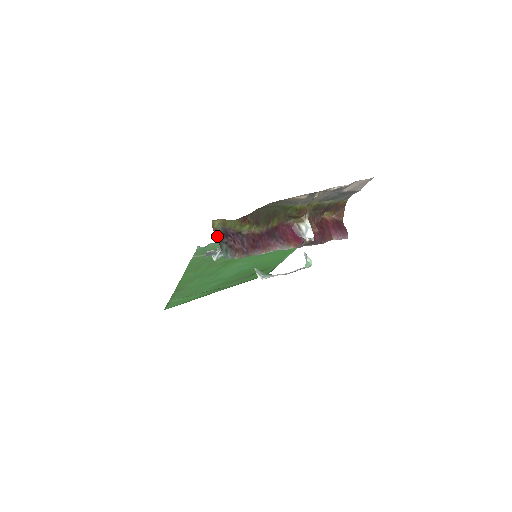
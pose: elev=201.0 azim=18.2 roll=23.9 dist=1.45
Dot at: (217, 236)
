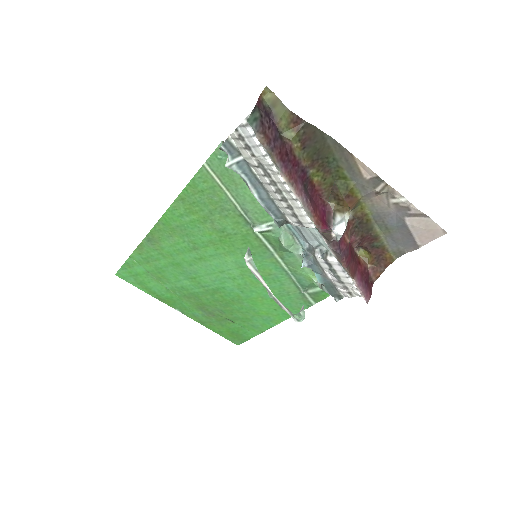
Dot at: (259, 102)
